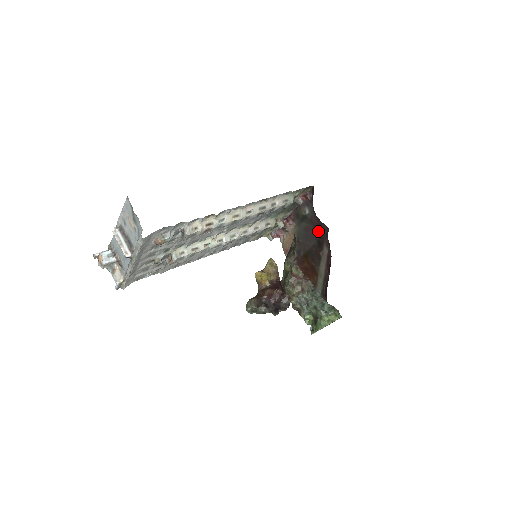
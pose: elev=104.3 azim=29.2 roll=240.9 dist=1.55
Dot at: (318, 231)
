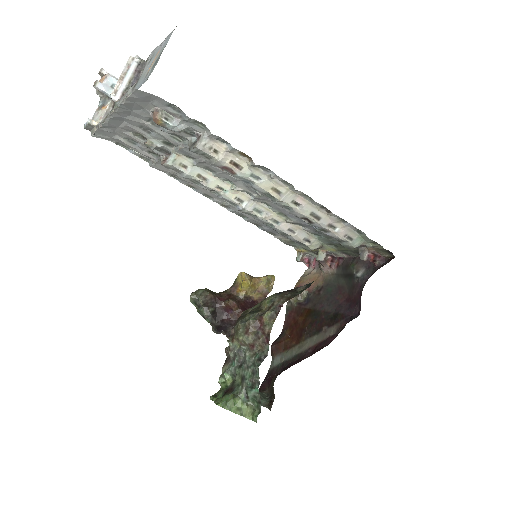
Dot at: (348, 304)
